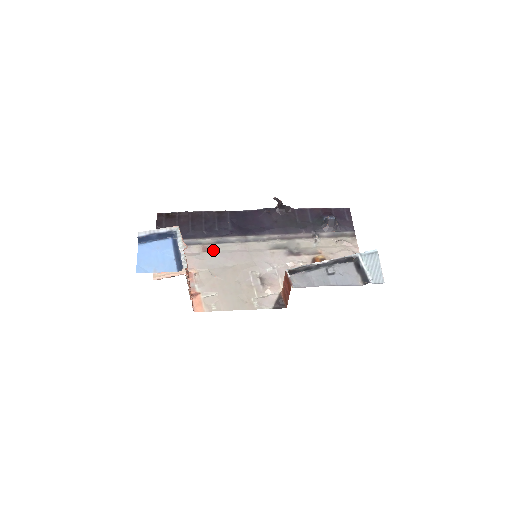
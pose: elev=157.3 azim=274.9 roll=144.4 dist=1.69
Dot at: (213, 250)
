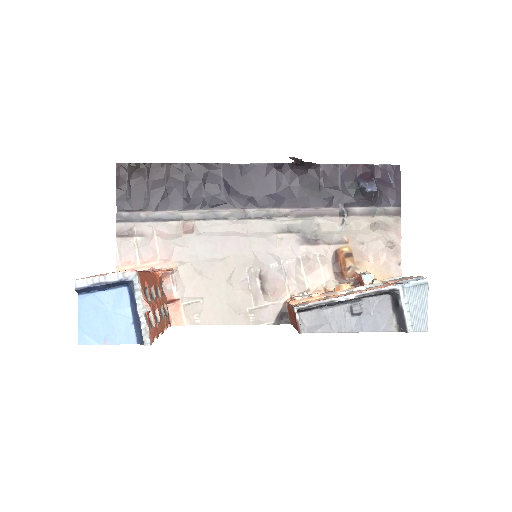
Dot at: (198, 231)
